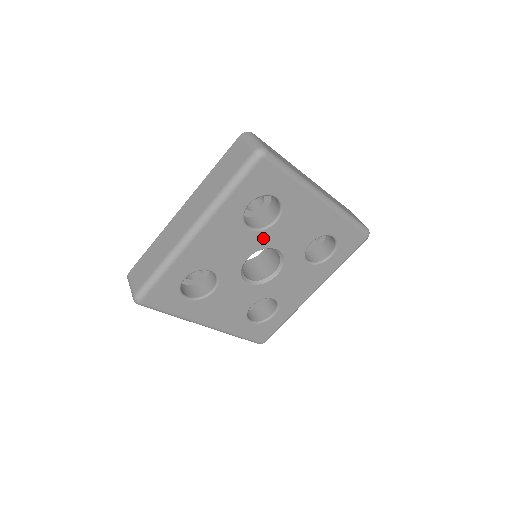
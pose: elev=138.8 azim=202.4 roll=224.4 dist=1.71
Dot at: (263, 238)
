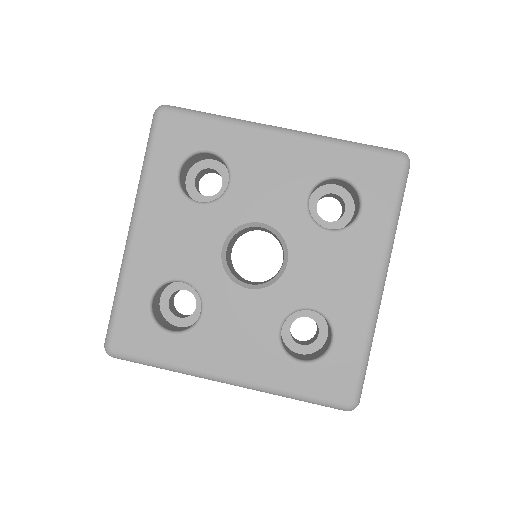
Dot at: (299, 227)
